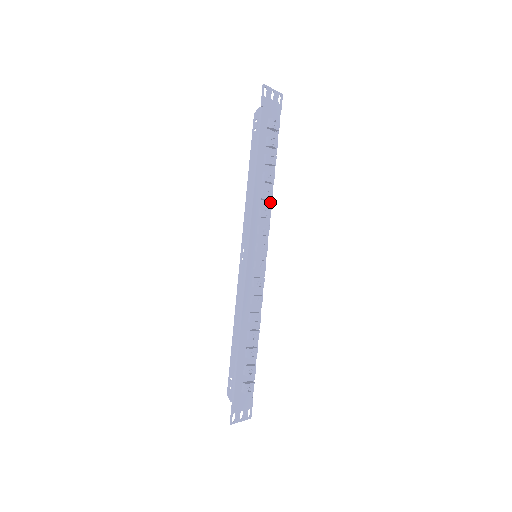
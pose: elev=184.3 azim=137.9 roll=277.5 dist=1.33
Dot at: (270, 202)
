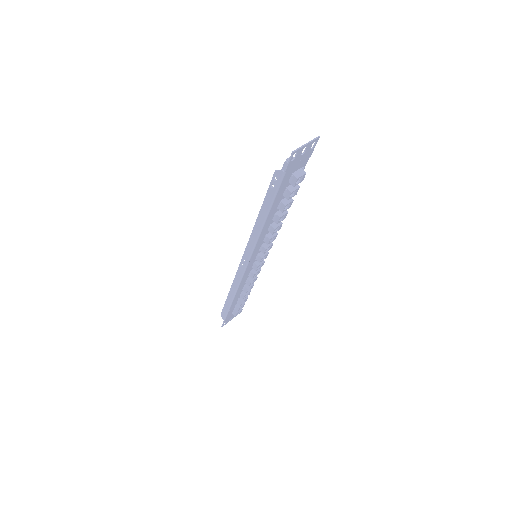
Dot at: occluded
